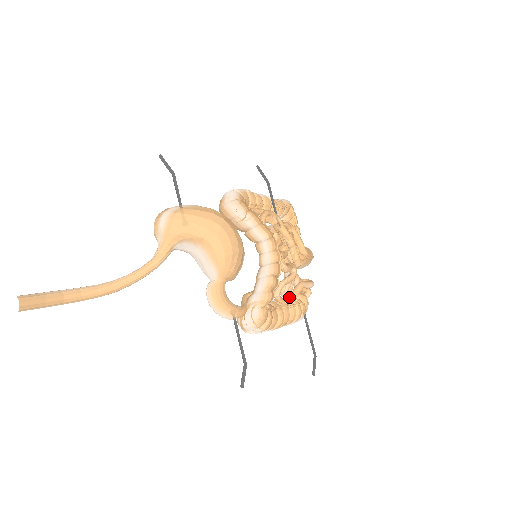
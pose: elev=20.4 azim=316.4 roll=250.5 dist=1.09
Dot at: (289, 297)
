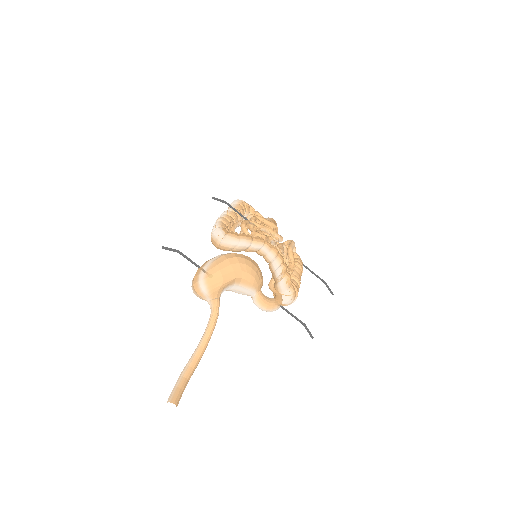
Dot at: (291, 264)
